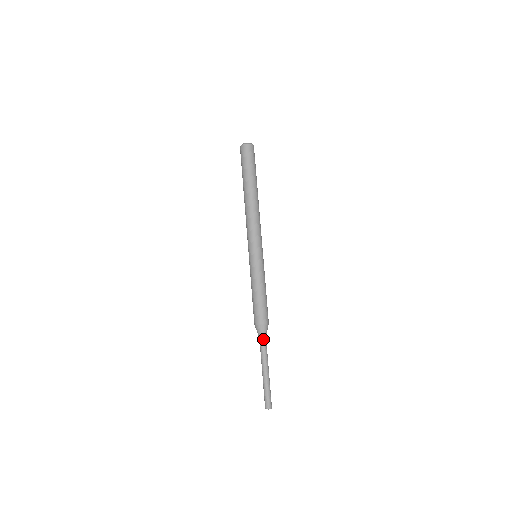
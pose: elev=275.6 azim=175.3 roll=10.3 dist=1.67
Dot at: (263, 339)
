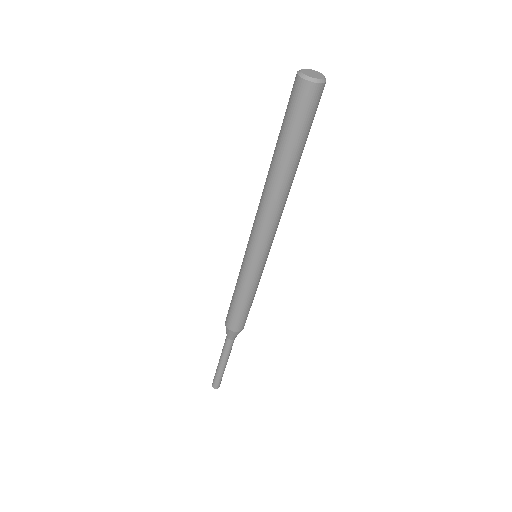
Dot at: (228, 339)
